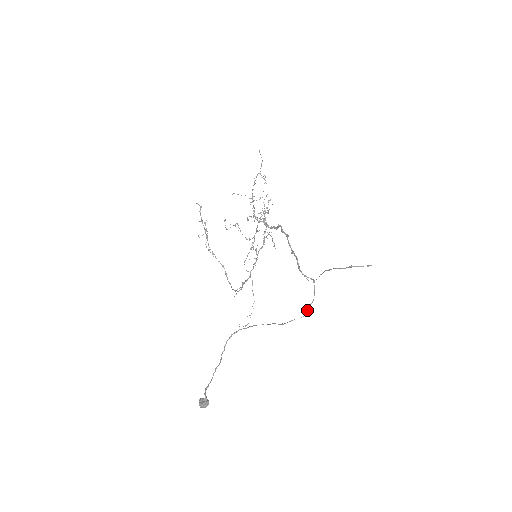
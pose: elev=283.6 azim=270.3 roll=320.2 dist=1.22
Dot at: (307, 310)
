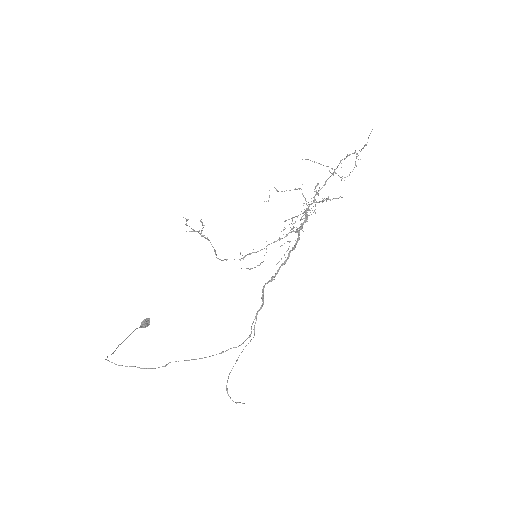
Dot at: (221, 352)
